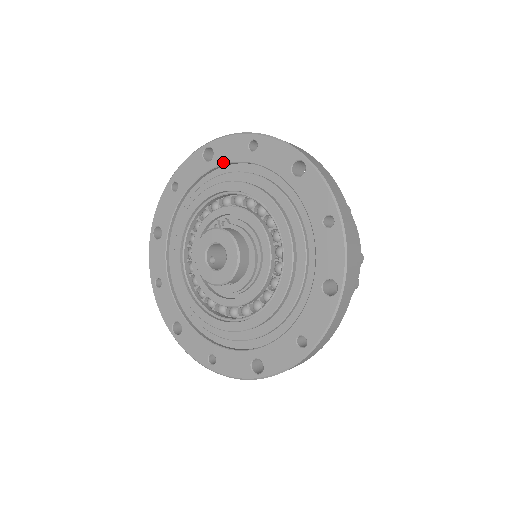
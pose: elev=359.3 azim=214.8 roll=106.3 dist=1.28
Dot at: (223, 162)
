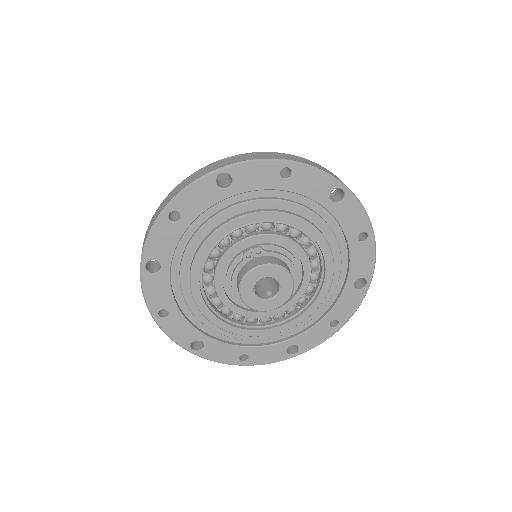
Dot at: (247, 190)
